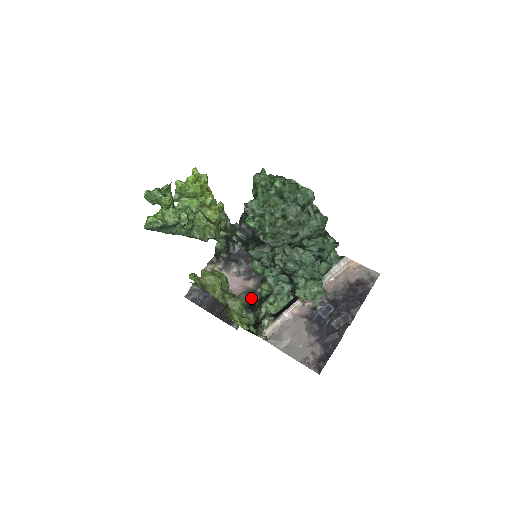
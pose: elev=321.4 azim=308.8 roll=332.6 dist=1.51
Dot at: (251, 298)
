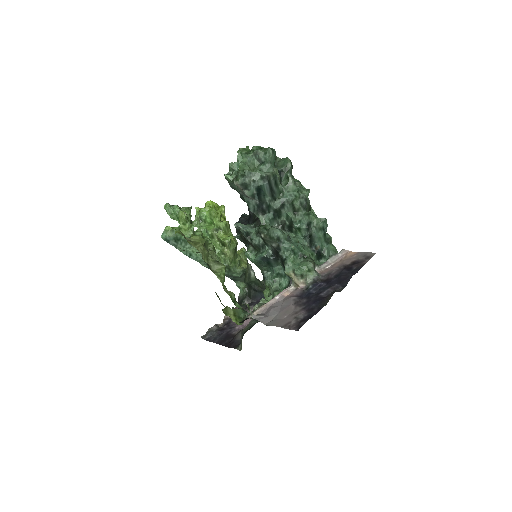
Dot at: (259, 321)
